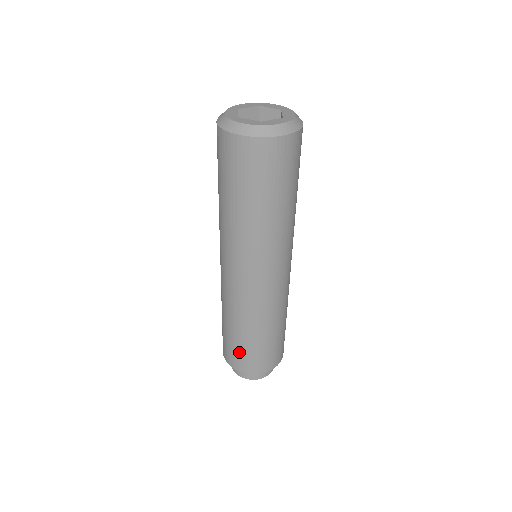
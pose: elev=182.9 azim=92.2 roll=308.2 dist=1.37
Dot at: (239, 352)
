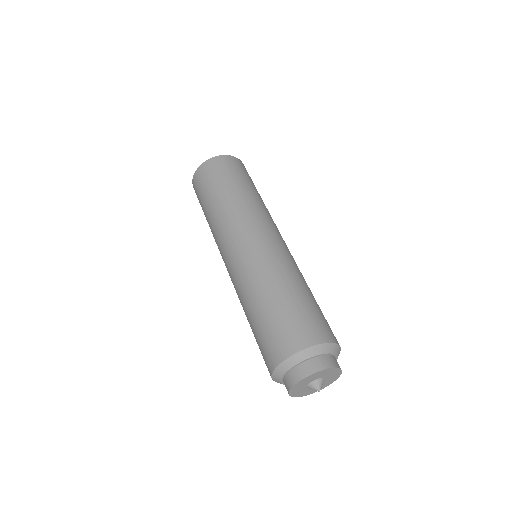
Dot at: (263, 339)
